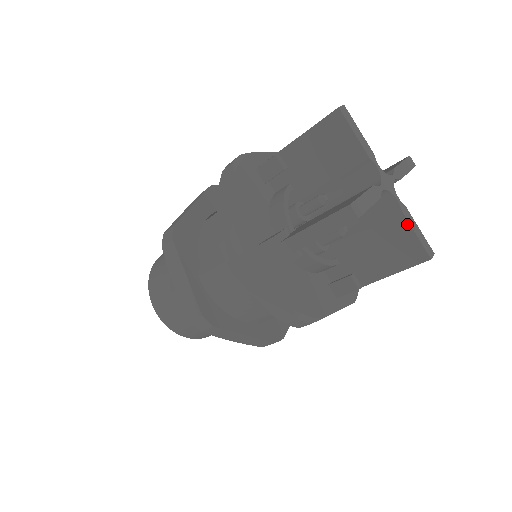
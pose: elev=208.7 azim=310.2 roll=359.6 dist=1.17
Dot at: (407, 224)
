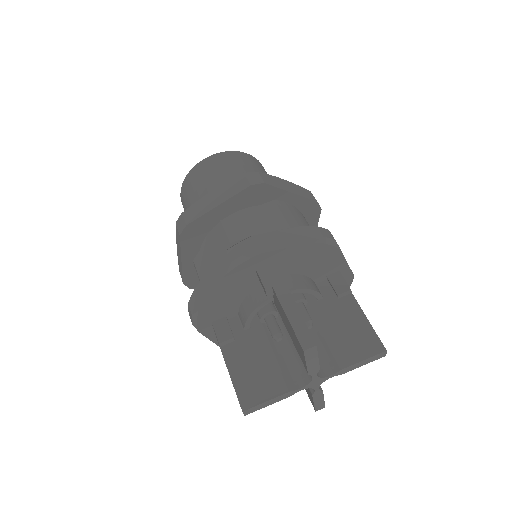
Dot at: (312, 398)
